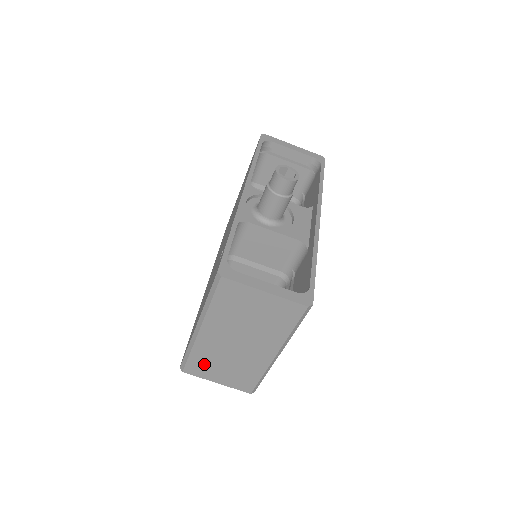
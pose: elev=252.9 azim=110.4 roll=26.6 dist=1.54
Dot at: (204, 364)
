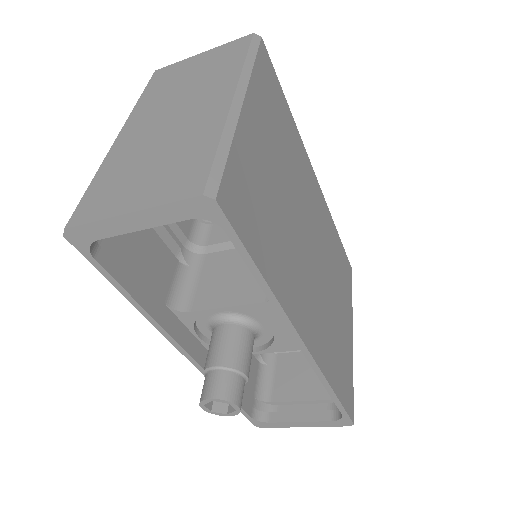
Dot at: occluded
